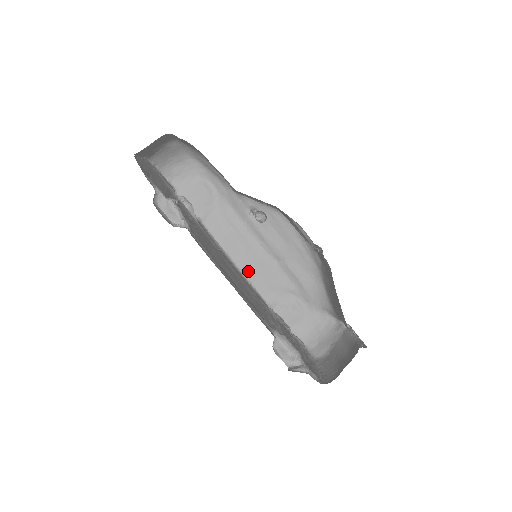
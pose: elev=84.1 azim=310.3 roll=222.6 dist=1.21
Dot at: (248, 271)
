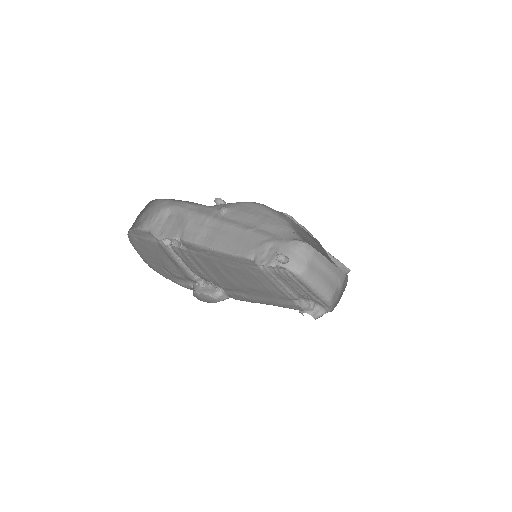
Dot at: (230, 248)
